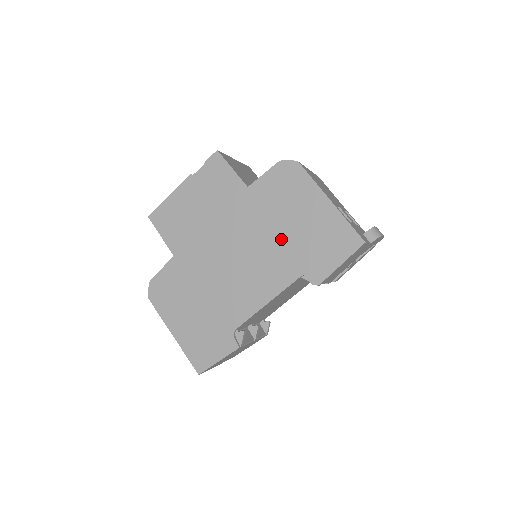
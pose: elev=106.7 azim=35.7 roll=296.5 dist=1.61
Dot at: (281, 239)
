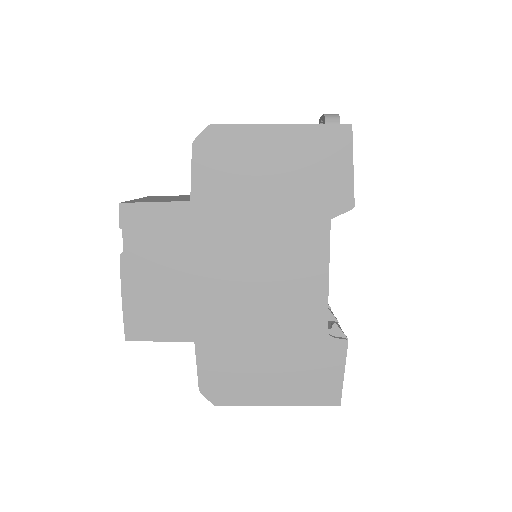
Dot at: (276, 209)
